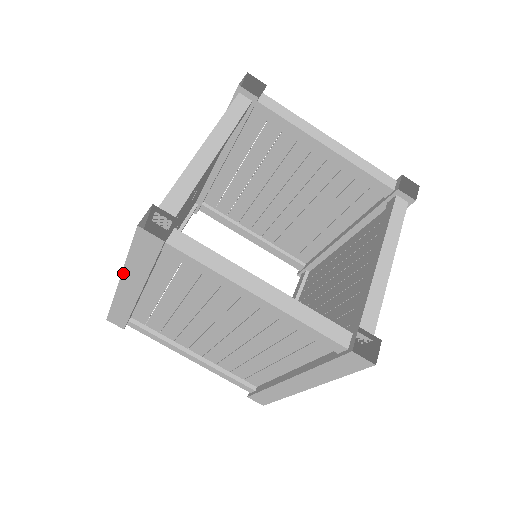
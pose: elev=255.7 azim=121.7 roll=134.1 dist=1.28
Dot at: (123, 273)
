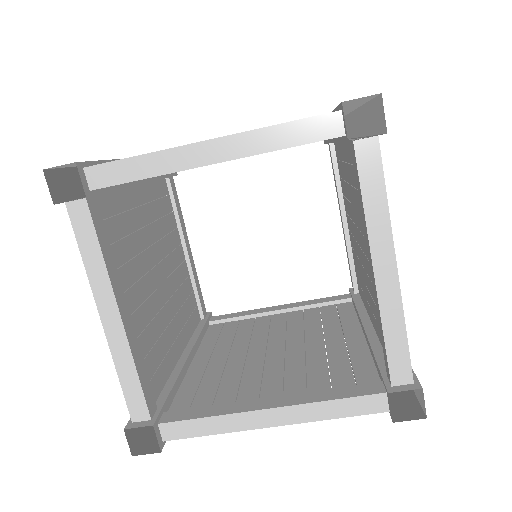
Dot at: occluded
